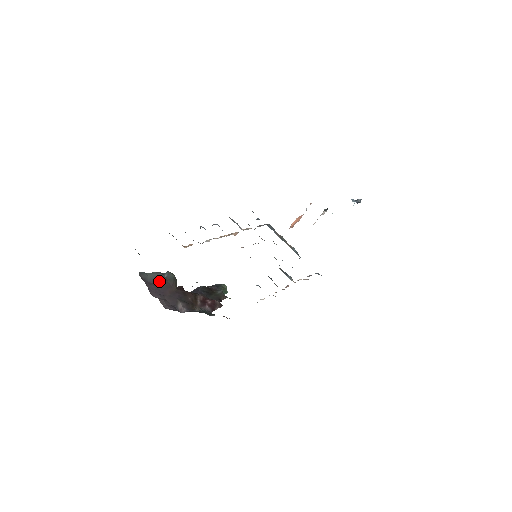
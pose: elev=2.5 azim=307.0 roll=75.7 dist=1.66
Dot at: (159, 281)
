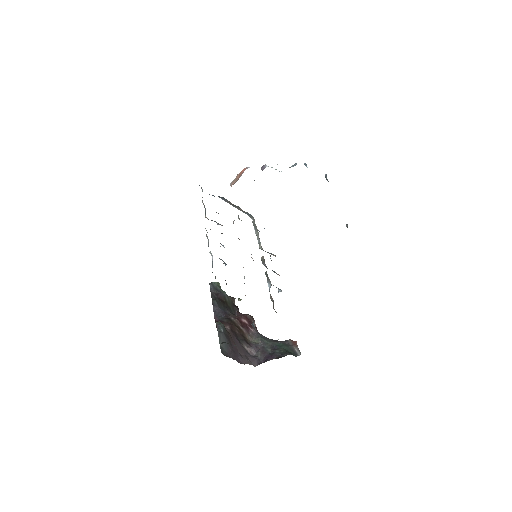
Dot at: occluded
